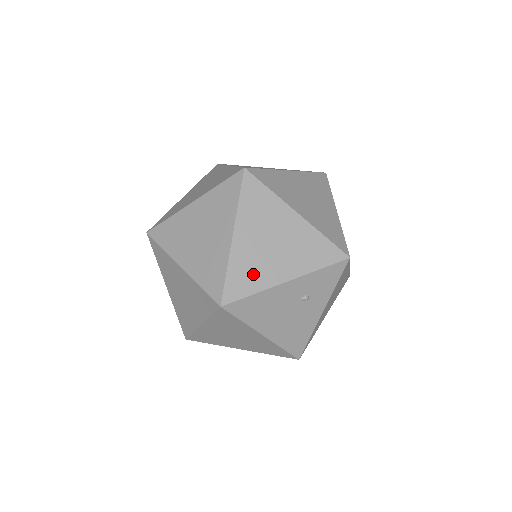
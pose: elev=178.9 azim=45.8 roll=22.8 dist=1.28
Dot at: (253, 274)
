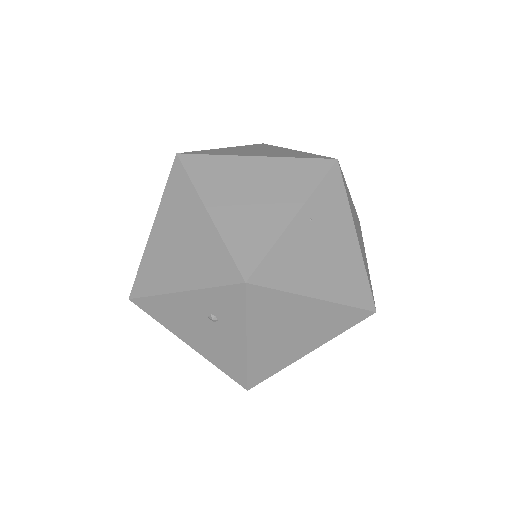
Dot at: (157, 274)
